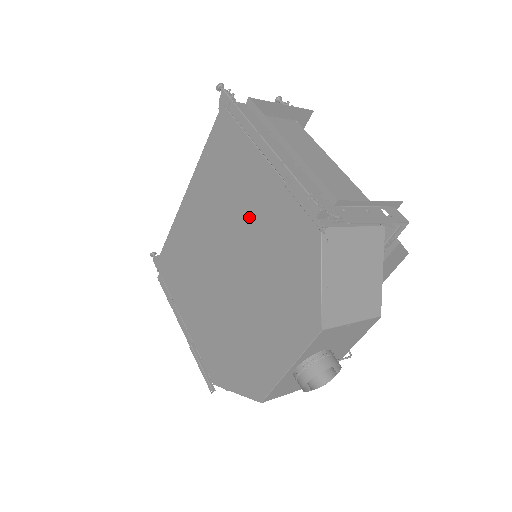
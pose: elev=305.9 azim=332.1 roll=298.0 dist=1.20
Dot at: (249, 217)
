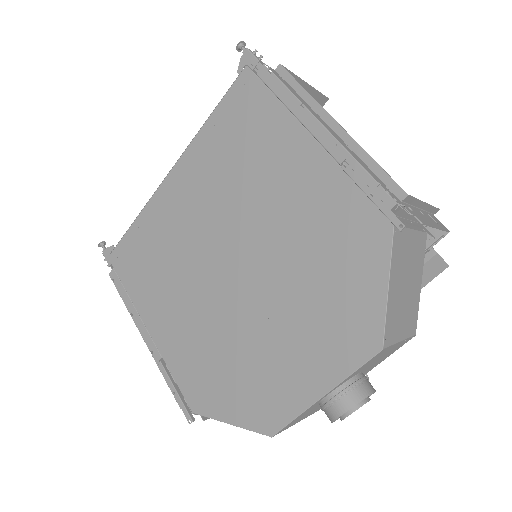
Dot at: (277, 206)
